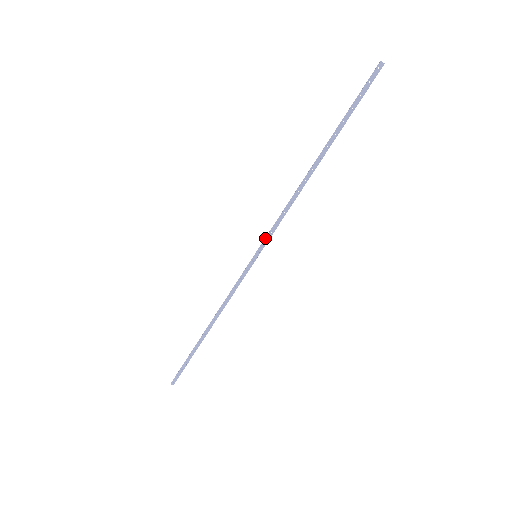
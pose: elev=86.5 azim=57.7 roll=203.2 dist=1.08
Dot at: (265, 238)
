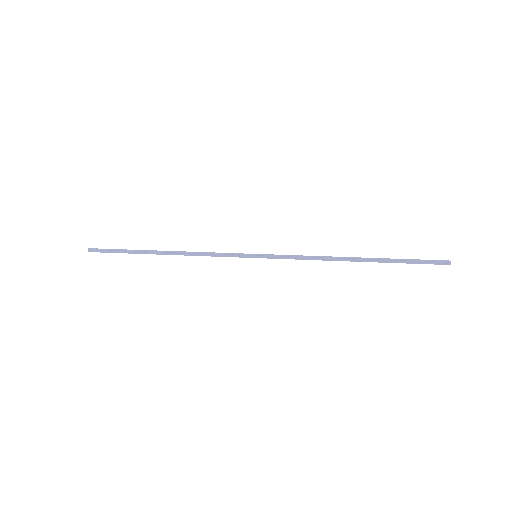
Dot at: (276, 256)
